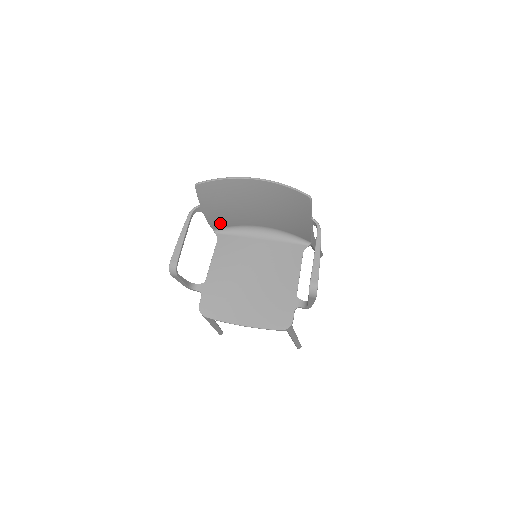
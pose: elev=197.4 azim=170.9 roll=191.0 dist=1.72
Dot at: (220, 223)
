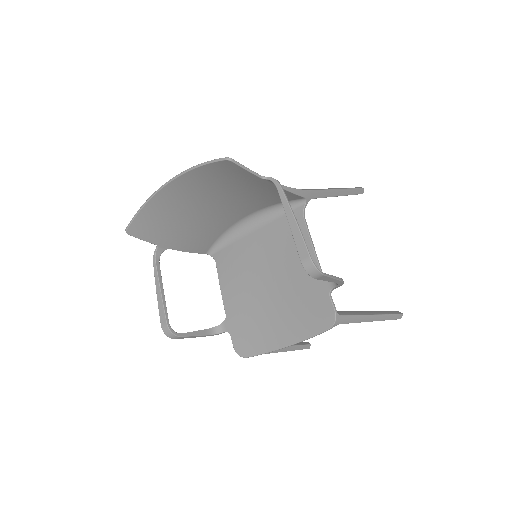
Dot at: (202, 244)
